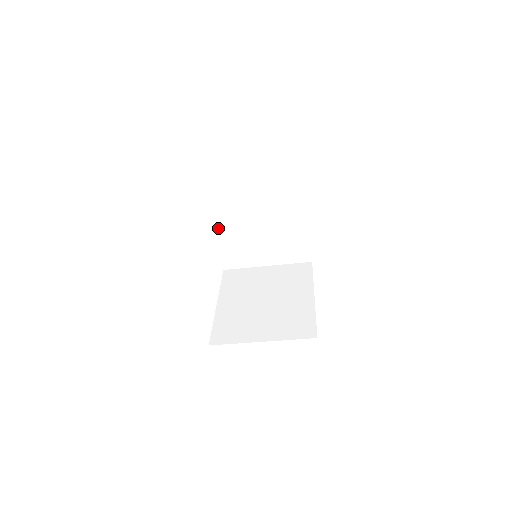
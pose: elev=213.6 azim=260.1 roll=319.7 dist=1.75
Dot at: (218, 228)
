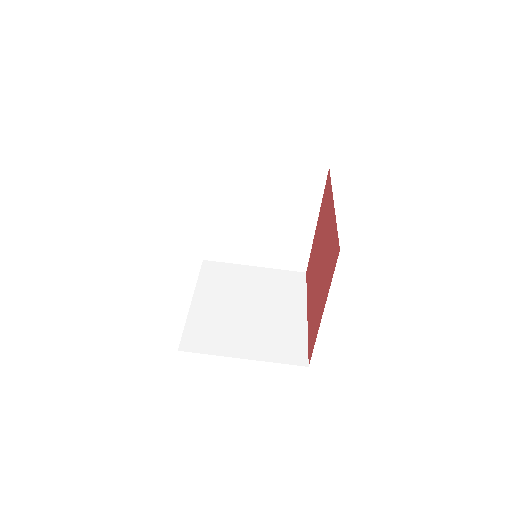
Dot at: (211, 211)
